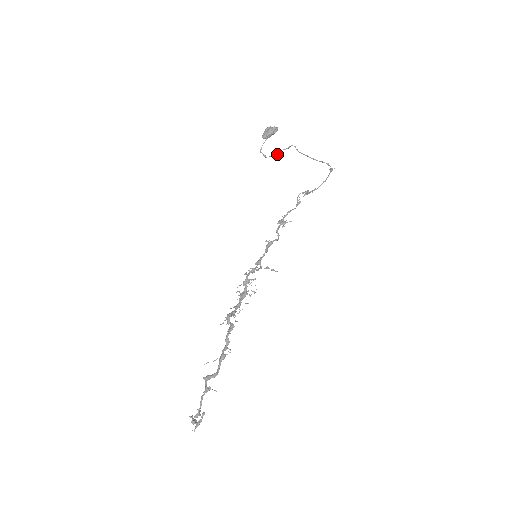
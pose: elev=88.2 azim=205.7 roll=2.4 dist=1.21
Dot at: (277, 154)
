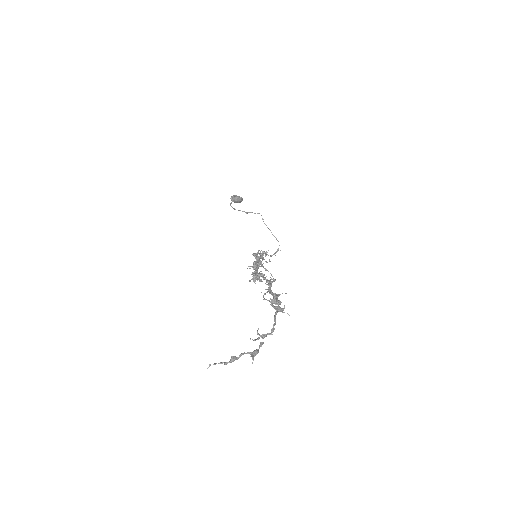
Dot at: (247, 213)
